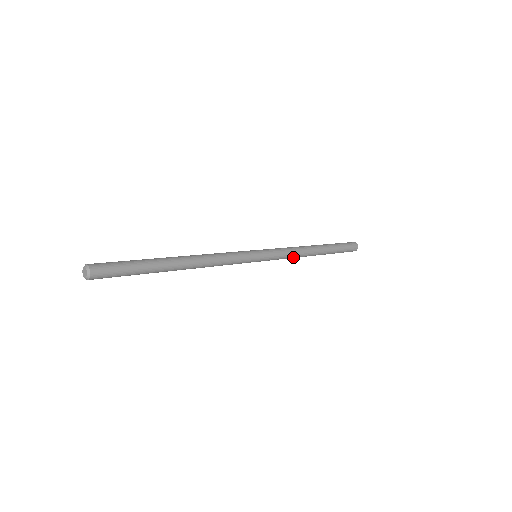
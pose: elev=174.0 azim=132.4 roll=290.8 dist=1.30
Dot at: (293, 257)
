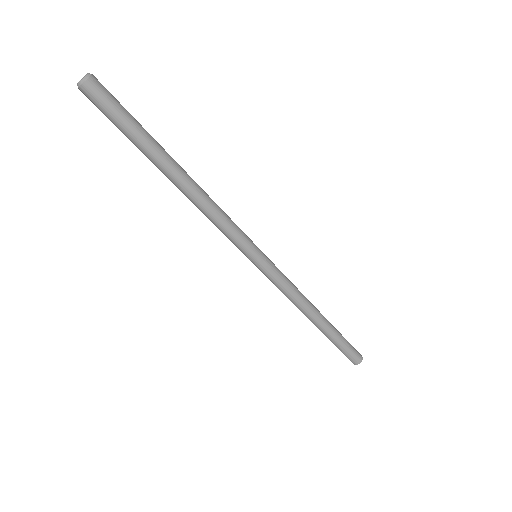
Dot at: (296, 294)
